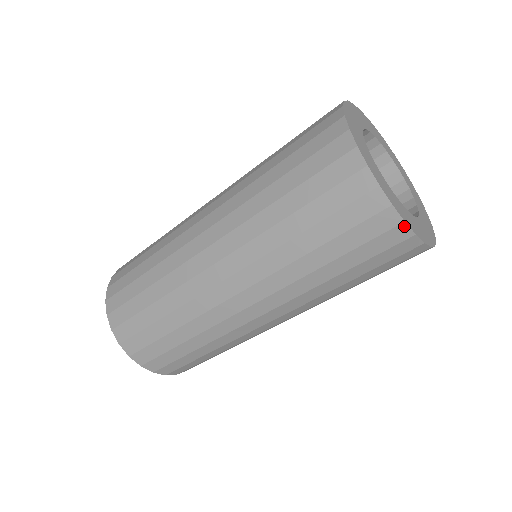
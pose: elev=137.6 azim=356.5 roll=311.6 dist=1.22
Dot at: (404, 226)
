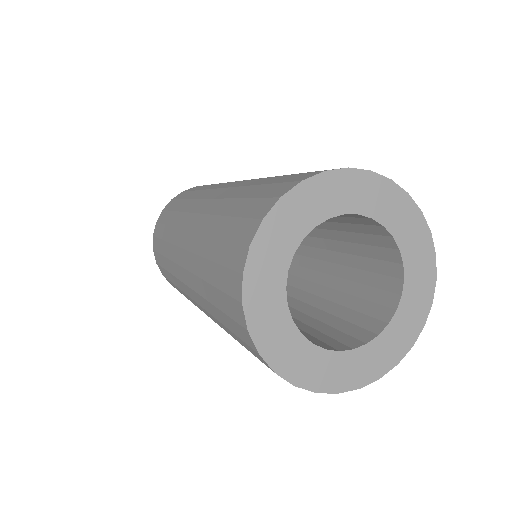
Dot at: (297, 386)
